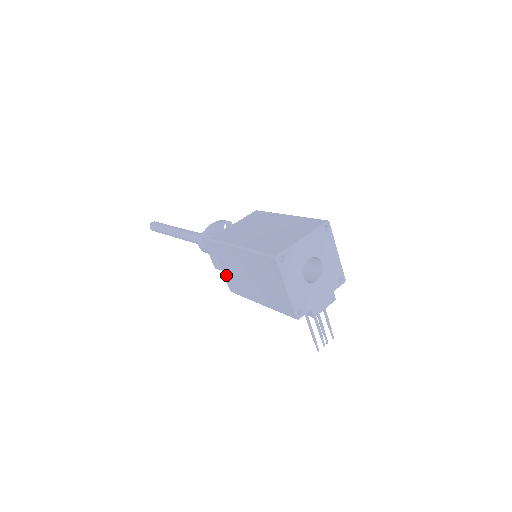
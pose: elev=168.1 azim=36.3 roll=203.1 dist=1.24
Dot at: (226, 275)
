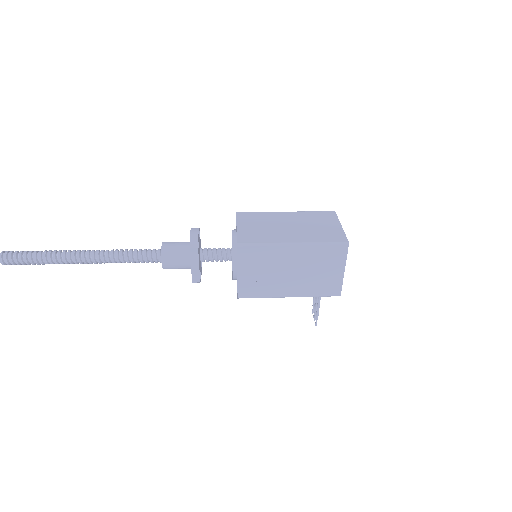
Dot at: (243, 280)
